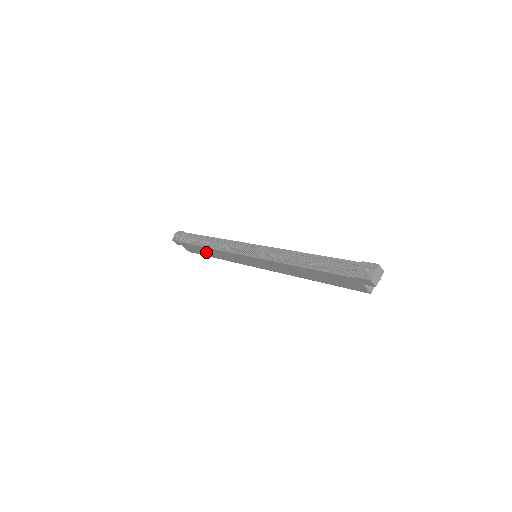
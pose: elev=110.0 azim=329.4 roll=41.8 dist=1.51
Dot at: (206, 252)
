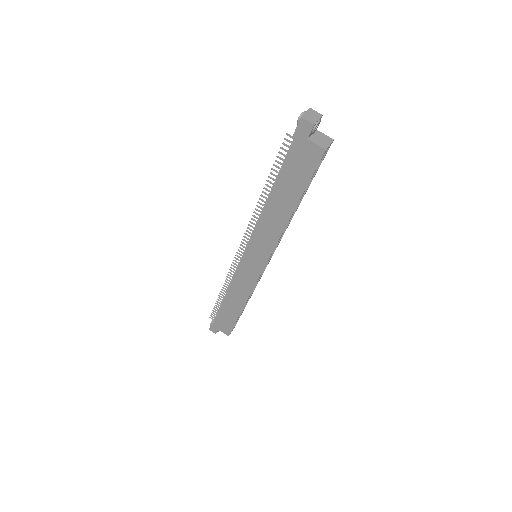
Dot at: (231, 310)
